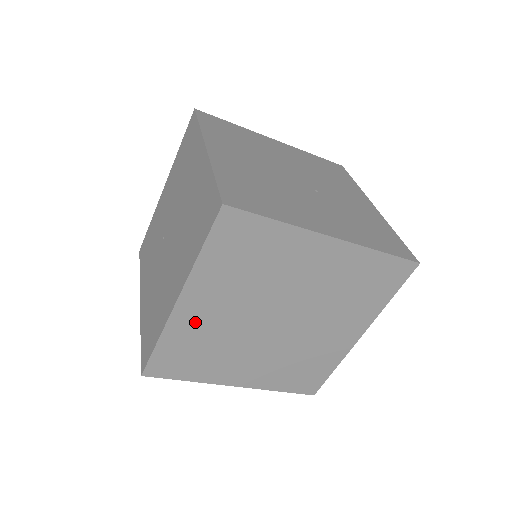
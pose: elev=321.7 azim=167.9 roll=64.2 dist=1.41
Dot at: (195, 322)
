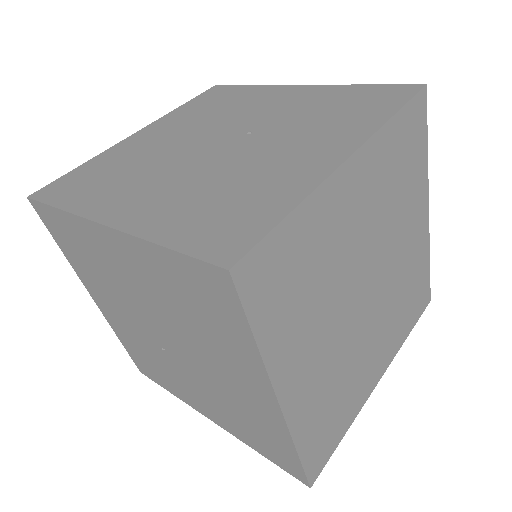
Dot at: (310, 393)
